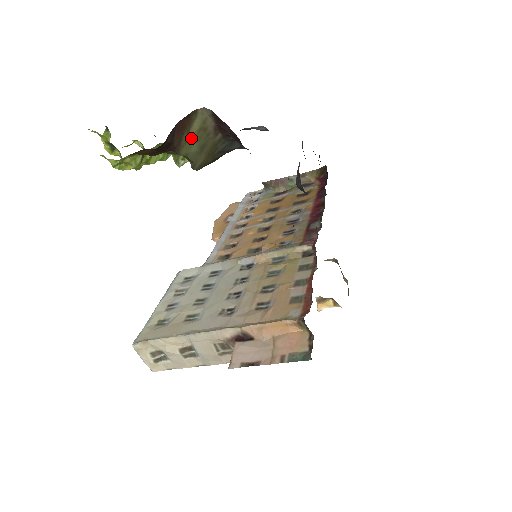
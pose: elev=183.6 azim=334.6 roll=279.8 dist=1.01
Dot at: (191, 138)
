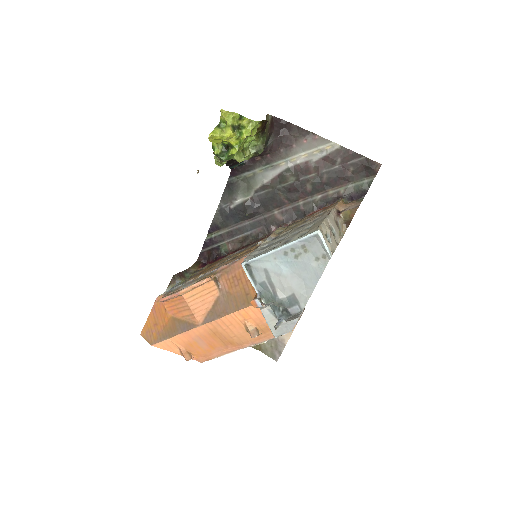
Dot at: (266, 128)
